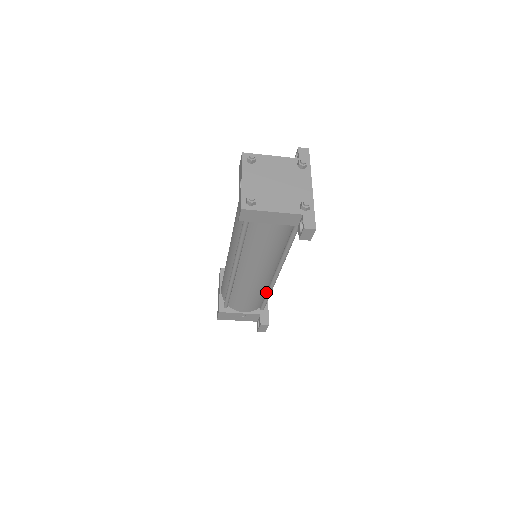
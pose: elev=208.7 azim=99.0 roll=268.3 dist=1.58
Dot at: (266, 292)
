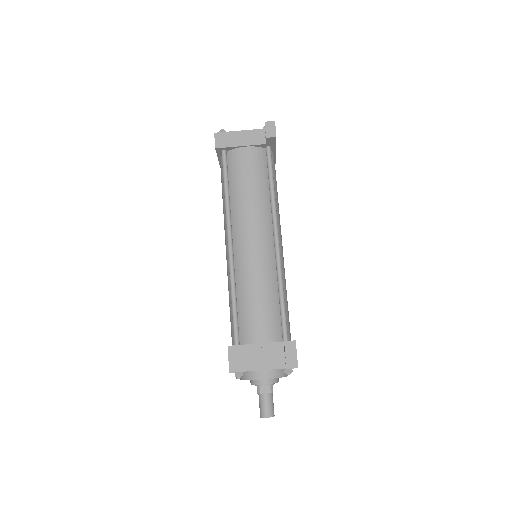
Dot at: (278, 293)
